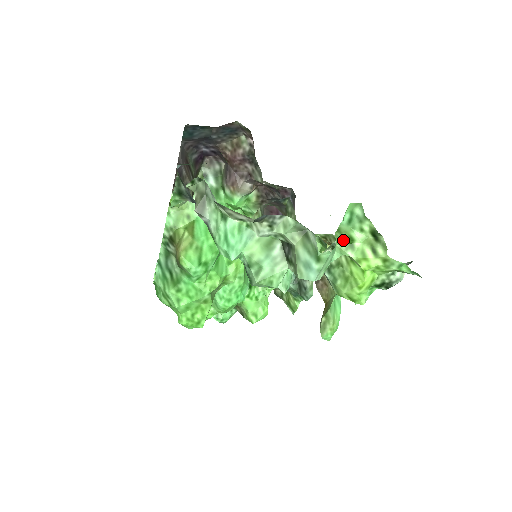
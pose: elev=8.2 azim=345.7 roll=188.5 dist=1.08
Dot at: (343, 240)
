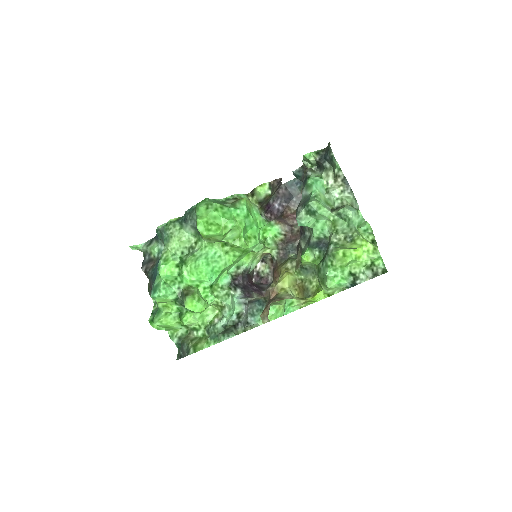
Dot at: occluded
